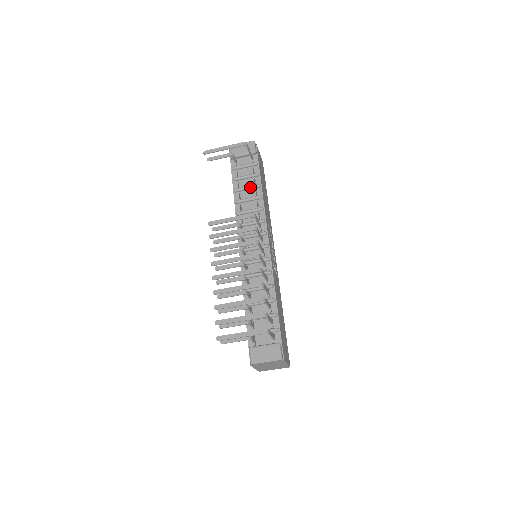
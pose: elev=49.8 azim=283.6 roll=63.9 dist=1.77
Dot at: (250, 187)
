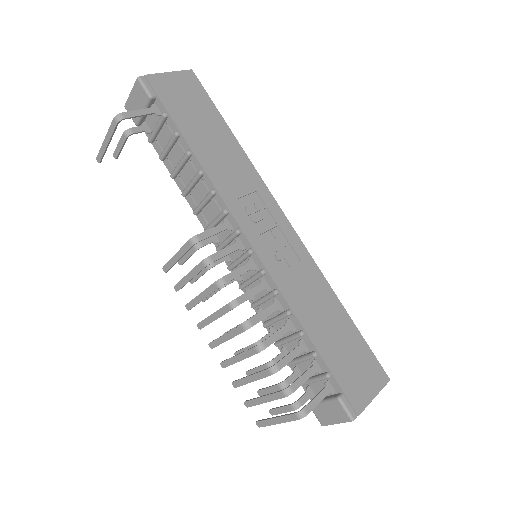
Dot at: (181, 163)
